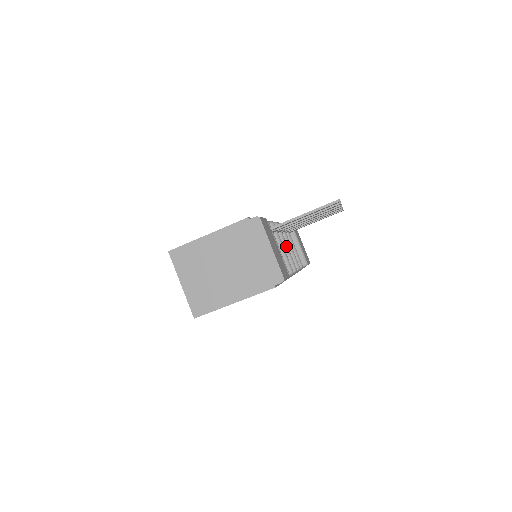
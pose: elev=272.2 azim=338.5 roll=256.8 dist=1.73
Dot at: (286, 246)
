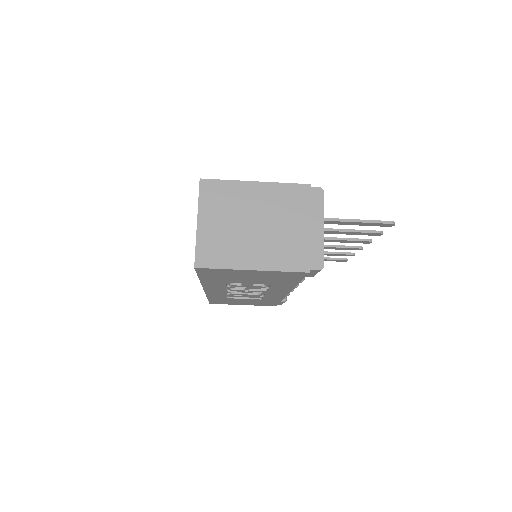
Dot at: occluded
